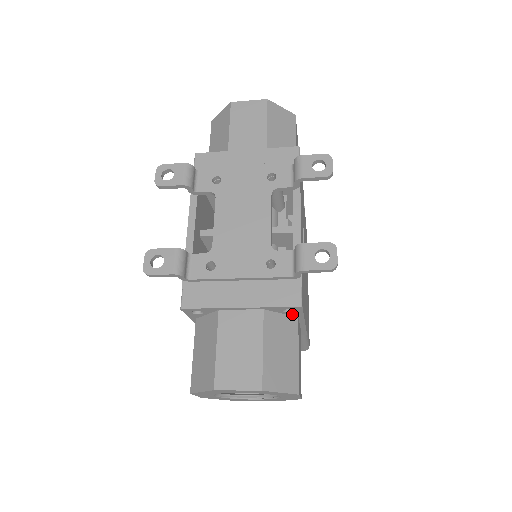
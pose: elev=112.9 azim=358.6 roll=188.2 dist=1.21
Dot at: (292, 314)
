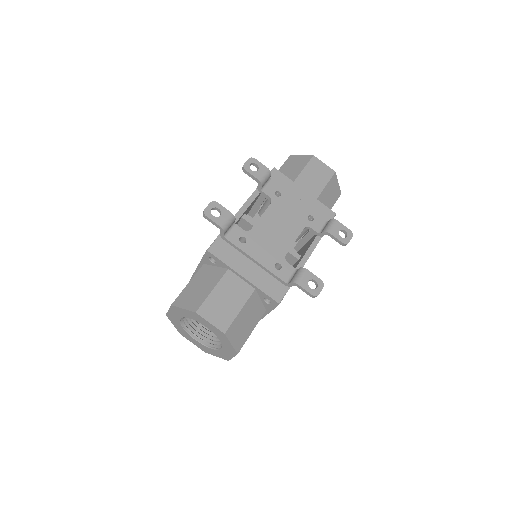
Dot at: (266, 305)
